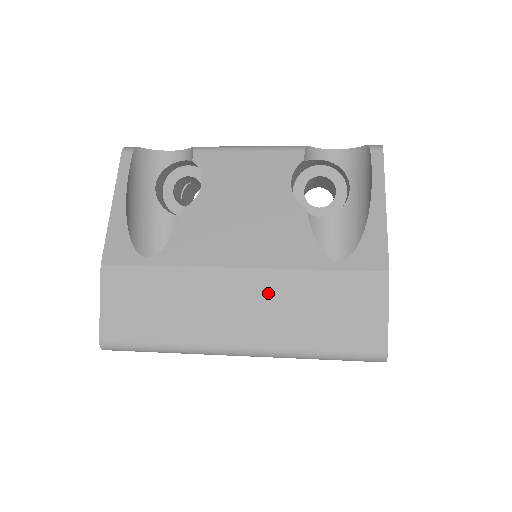
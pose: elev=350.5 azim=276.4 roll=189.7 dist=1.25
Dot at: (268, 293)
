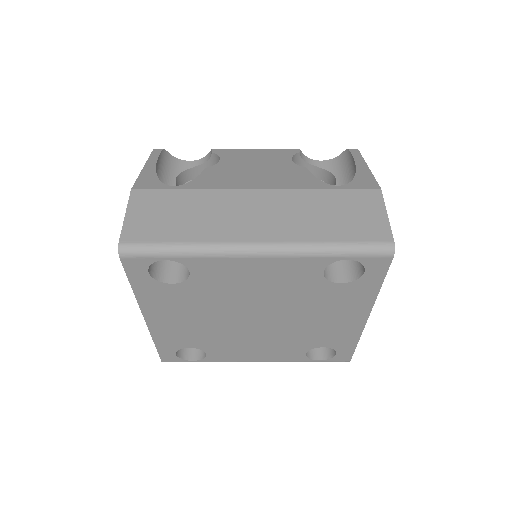
Dot at: (282, 204)
